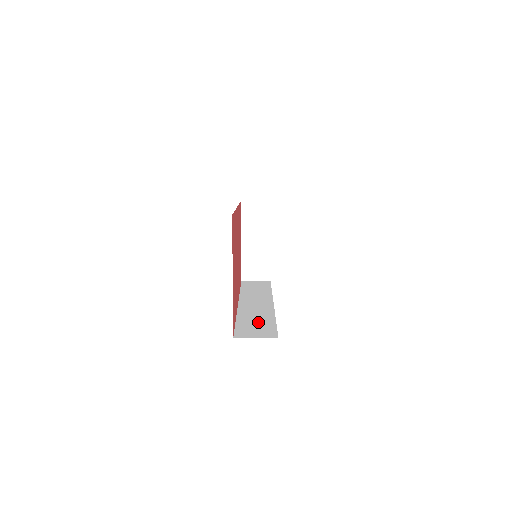
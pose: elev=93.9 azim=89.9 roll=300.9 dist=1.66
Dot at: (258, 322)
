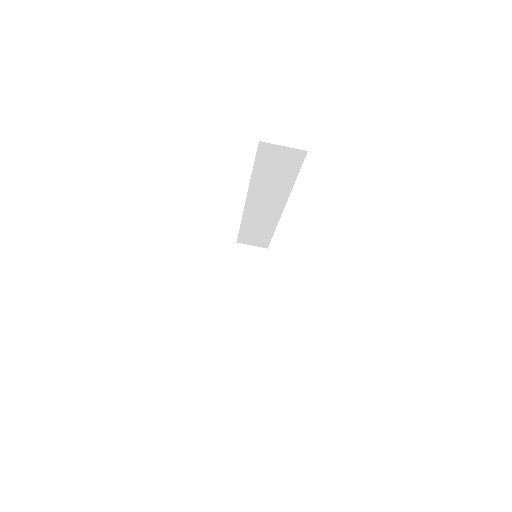
Dot at: occluded
